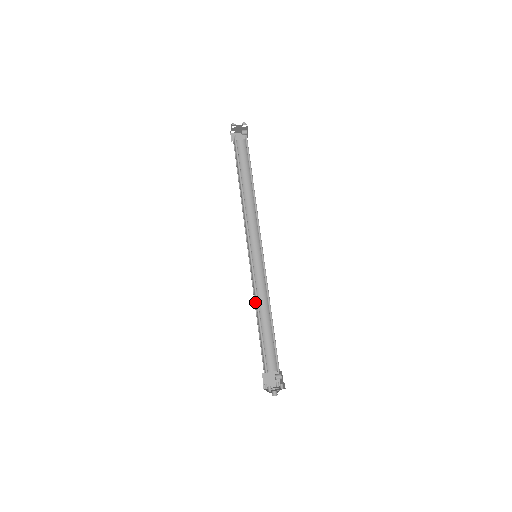
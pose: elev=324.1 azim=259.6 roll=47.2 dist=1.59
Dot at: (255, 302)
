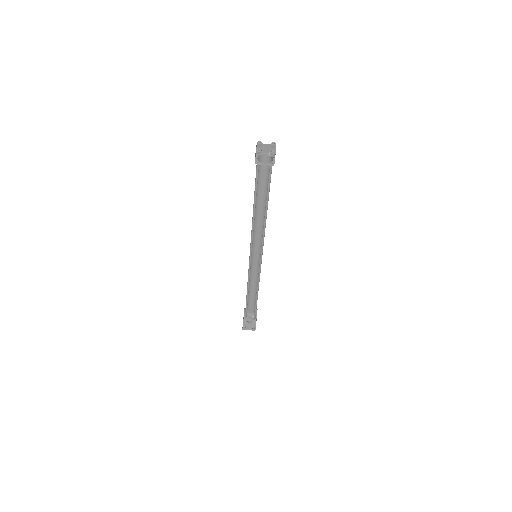
Dot at: occluded
